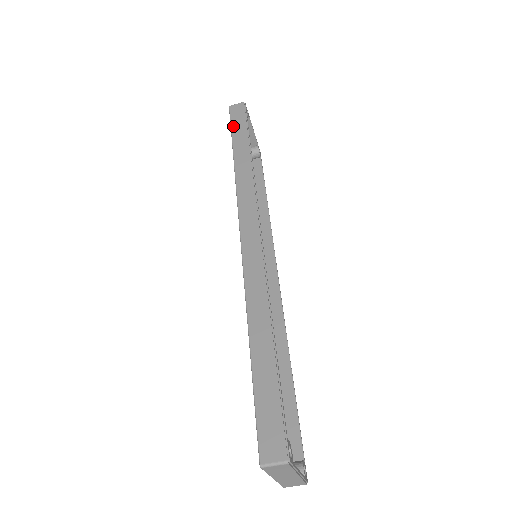
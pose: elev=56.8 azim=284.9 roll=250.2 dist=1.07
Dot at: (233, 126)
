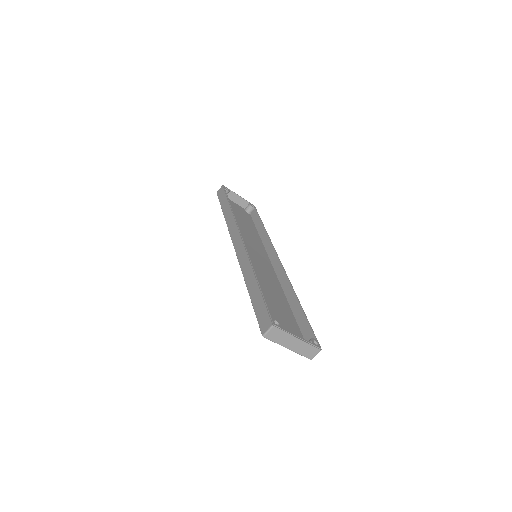
Dot at: (220, 201)
